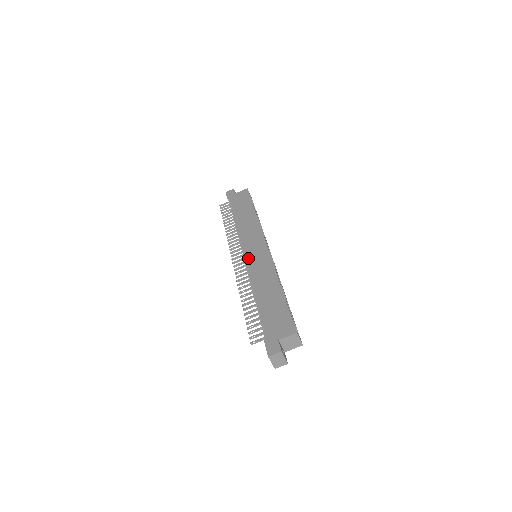
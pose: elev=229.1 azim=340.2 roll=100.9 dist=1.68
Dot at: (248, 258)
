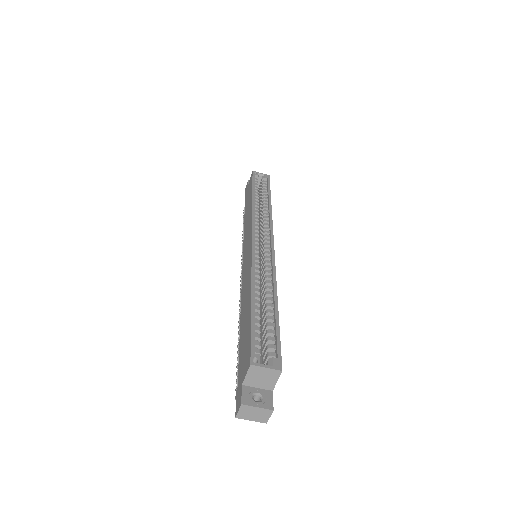
Dot at: (243, 268)
